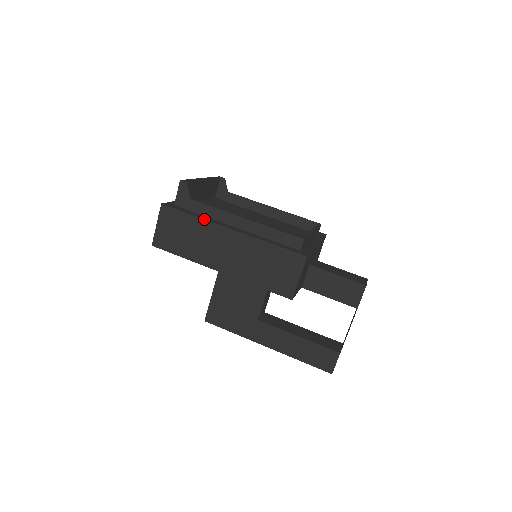
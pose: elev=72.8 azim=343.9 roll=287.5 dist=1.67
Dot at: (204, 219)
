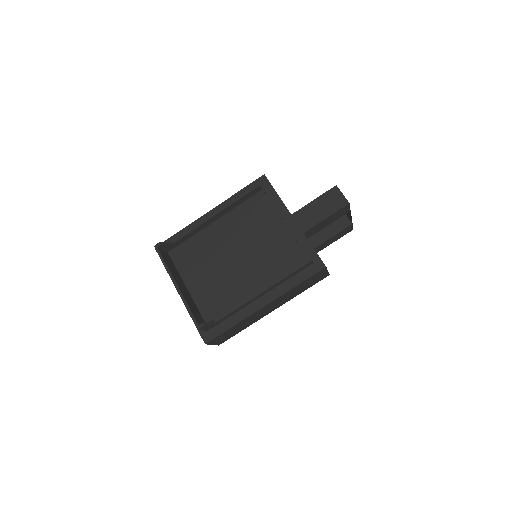
Dot at: (242, 321)
